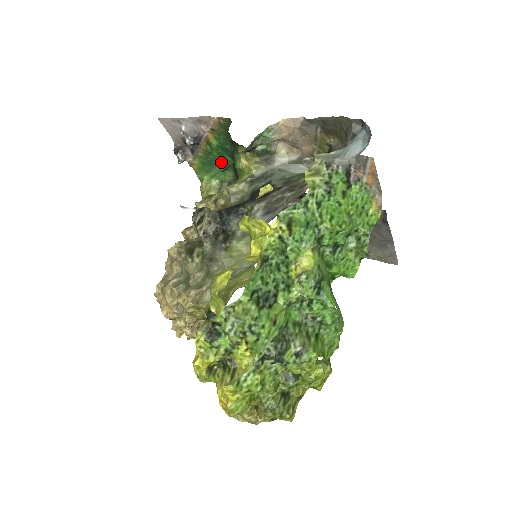
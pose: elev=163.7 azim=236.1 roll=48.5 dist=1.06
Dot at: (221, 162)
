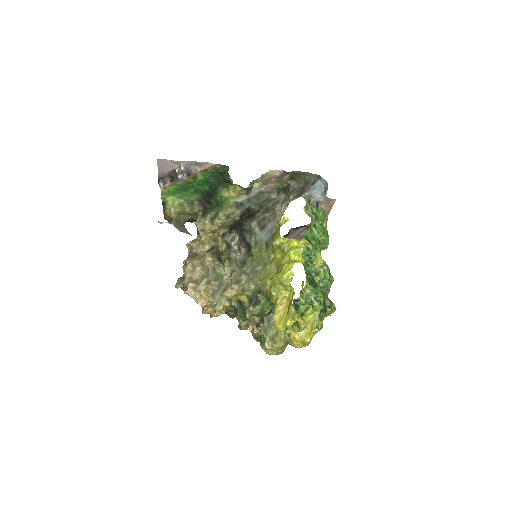
Dot at: (195, 189)
